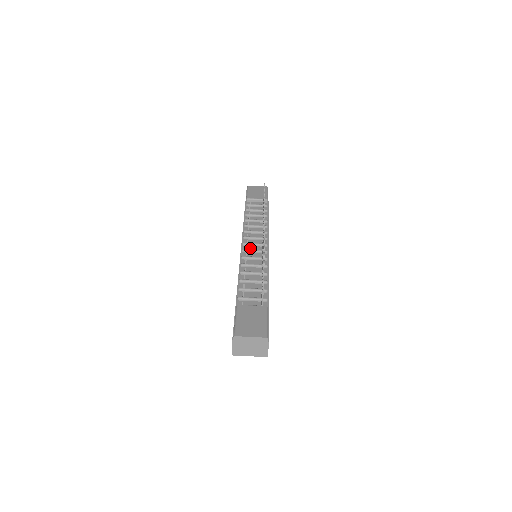
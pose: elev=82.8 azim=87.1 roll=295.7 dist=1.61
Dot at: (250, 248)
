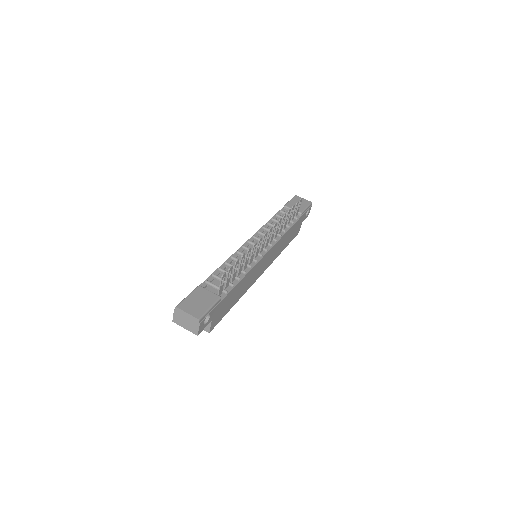
Dot at: (251, 247)
